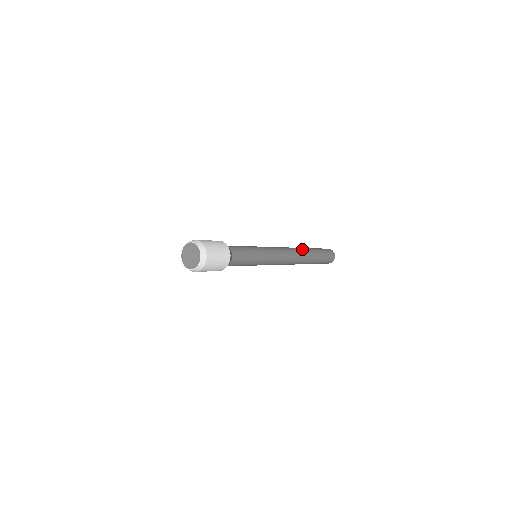
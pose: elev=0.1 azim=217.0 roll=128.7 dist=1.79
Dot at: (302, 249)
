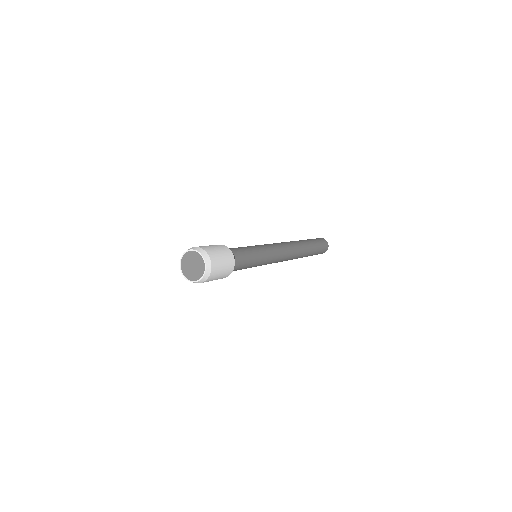
Dot at: occluded
